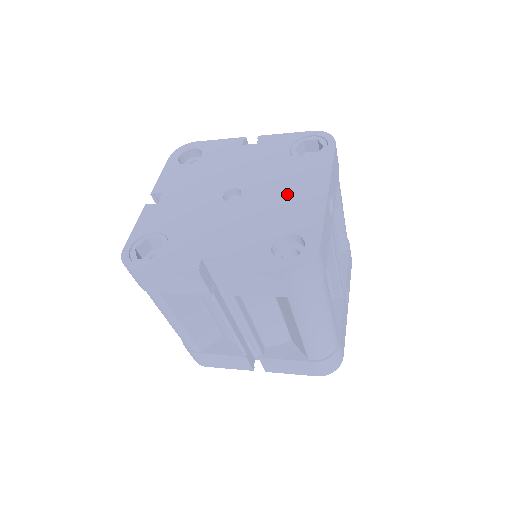
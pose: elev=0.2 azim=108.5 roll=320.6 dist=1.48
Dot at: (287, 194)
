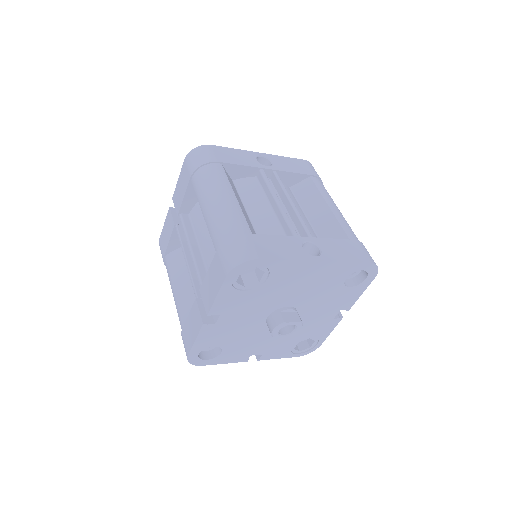
Dot at: occluded
